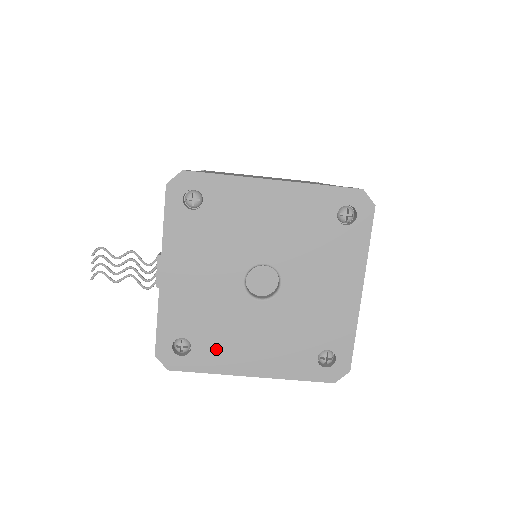
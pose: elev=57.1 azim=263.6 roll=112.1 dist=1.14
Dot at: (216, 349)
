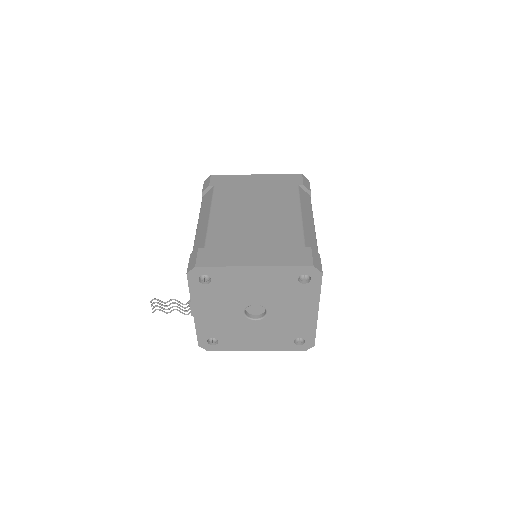
Dot at: (233, 341)
